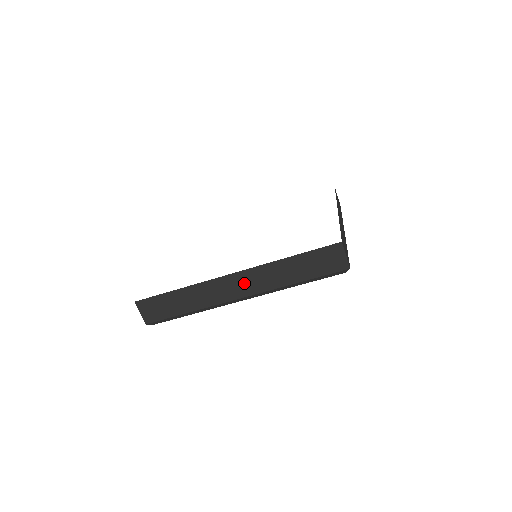
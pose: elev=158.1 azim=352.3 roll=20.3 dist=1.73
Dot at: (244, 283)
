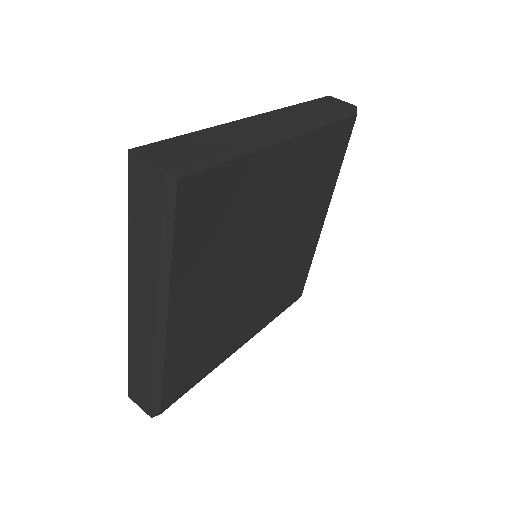
Dot at: (142, 300)
